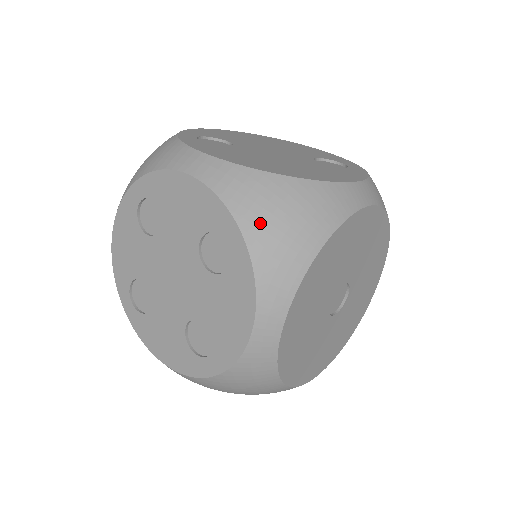
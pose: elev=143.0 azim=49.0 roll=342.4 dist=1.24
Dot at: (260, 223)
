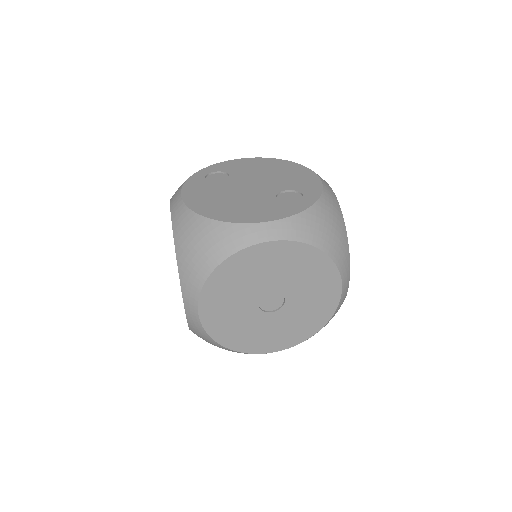
Dot at: (184, 247)
